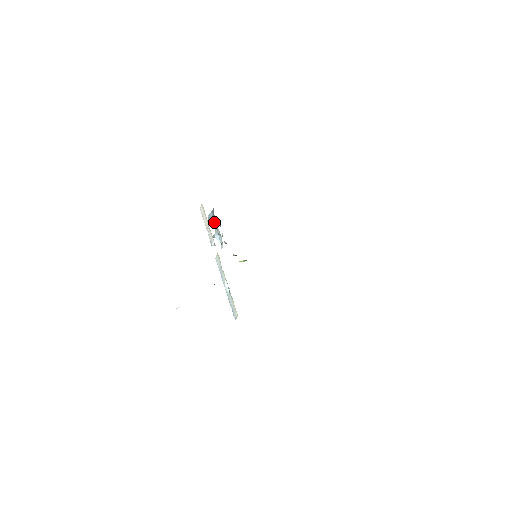
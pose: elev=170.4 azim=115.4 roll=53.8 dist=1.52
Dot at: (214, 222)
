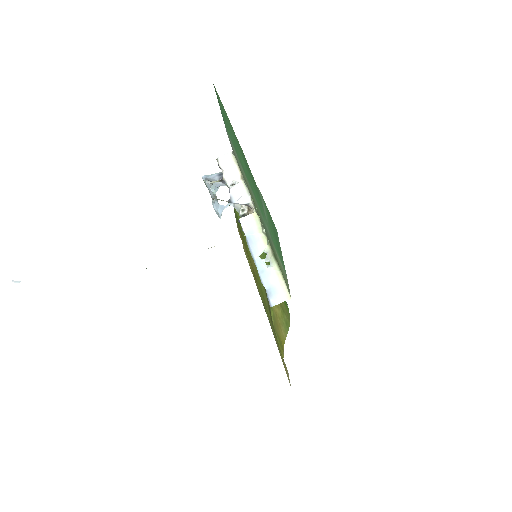
Dot at: (217, 186)
